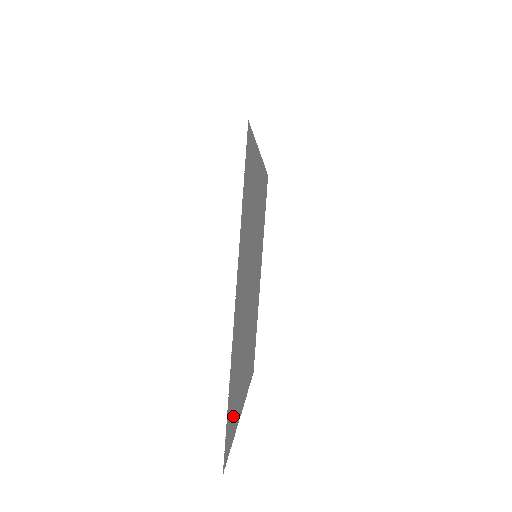
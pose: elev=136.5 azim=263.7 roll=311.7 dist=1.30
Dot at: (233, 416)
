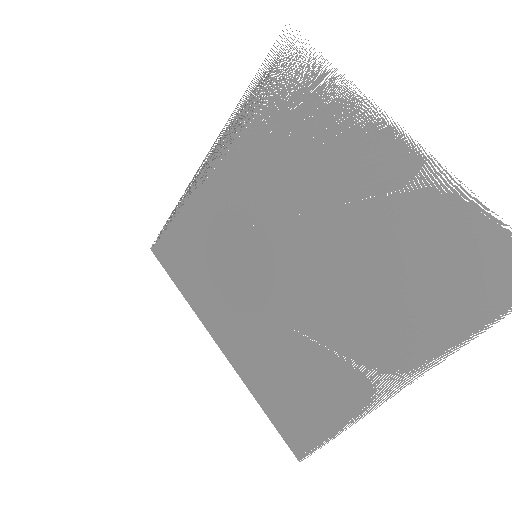
Dot at: (468, 290)
